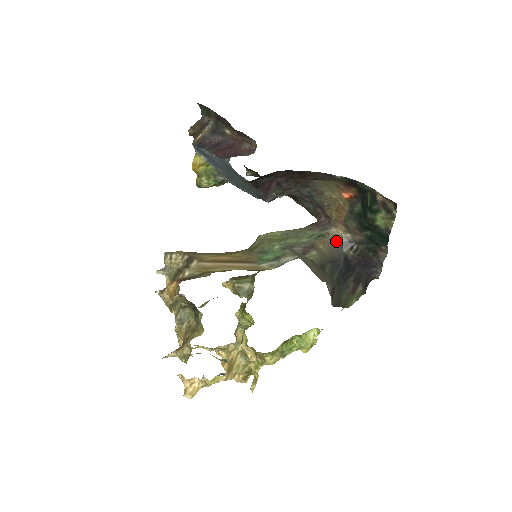
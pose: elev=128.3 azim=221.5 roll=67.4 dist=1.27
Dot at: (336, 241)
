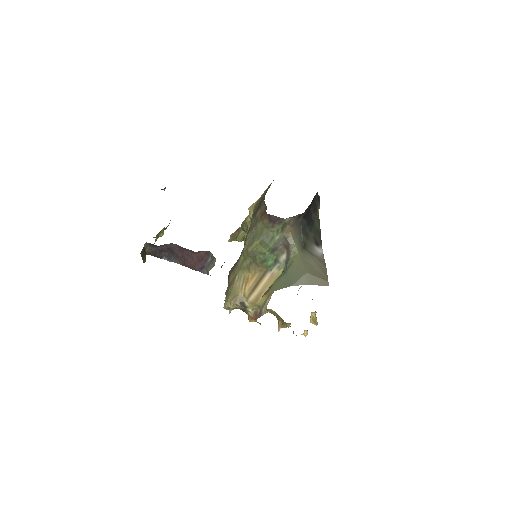
Dot at: (293, 221)
